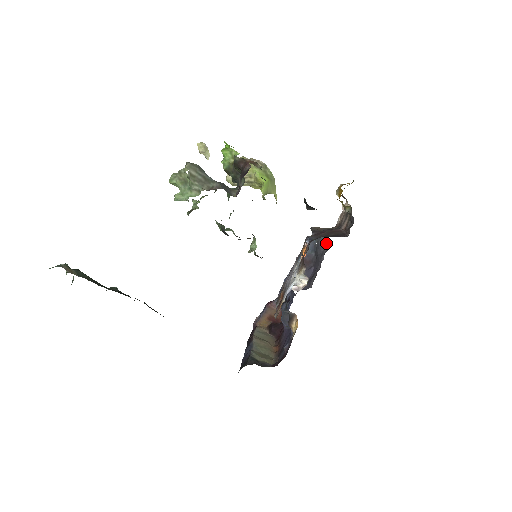
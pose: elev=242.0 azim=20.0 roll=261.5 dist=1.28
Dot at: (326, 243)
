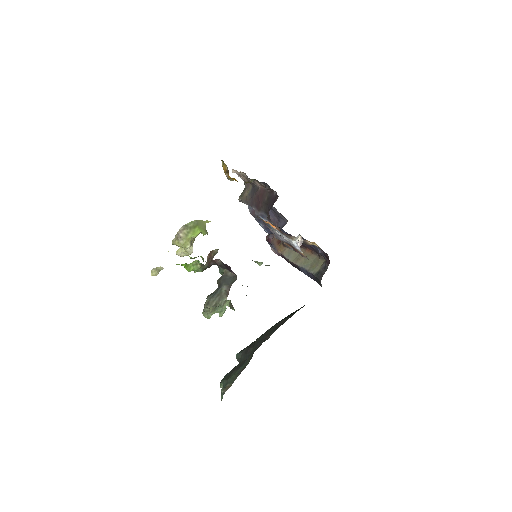
Dot at: occluded
